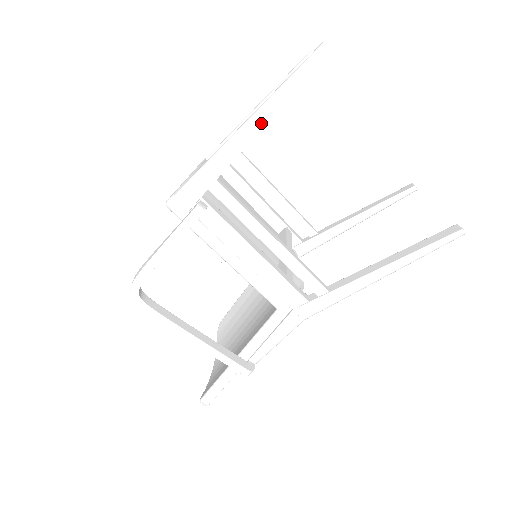
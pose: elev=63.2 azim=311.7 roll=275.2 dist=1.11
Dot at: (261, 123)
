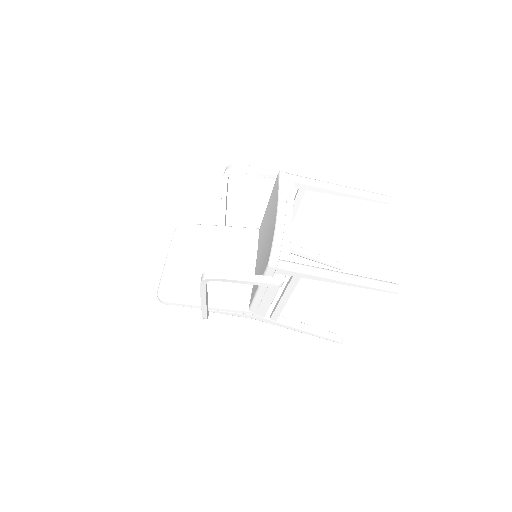
Dot at: (345, 284)
